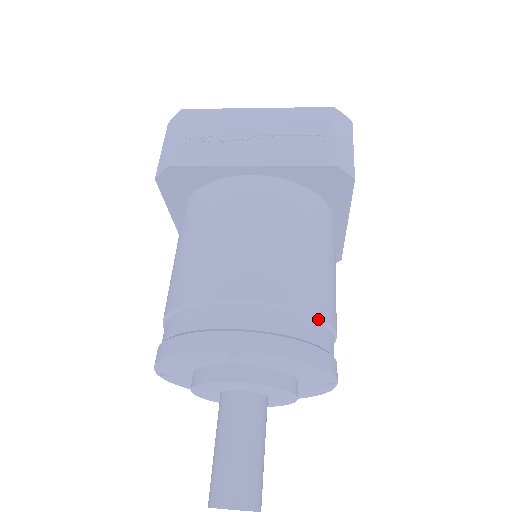
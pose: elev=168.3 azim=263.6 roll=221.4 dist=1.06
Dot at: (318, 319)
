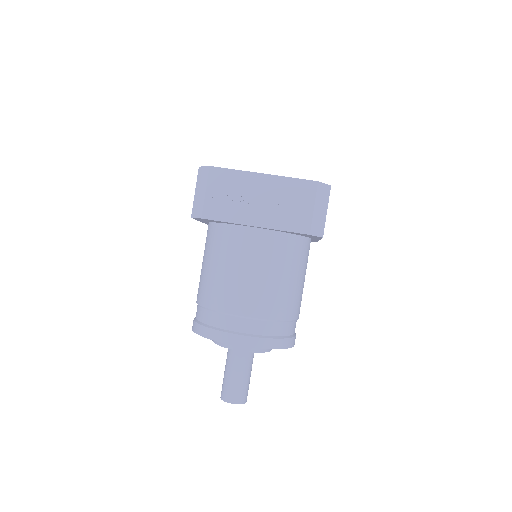
Dot at: (286, 321)
